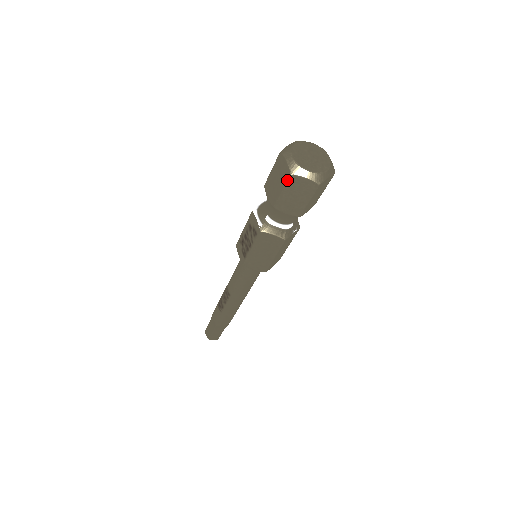
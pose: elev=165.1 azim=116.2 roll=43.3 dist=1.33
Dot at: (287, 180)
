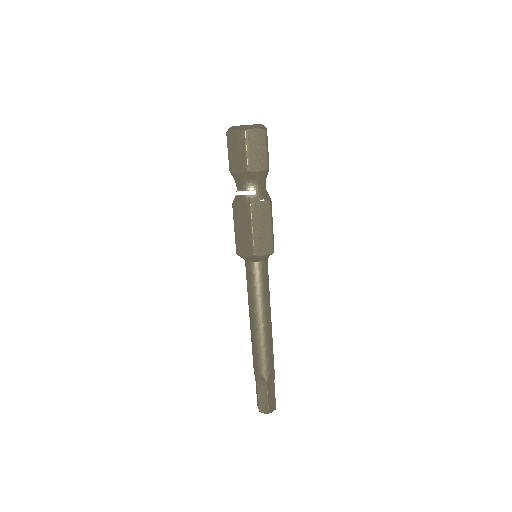
Dot at: (227, 140)
